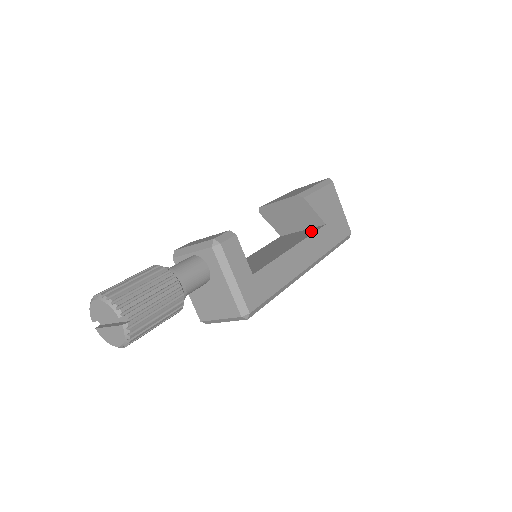
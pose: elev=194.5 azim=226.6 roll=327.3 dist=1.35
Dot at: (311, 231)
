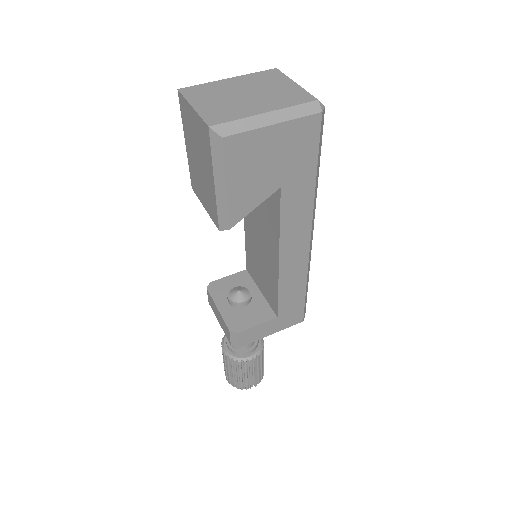
Dot at: (273, 203)
